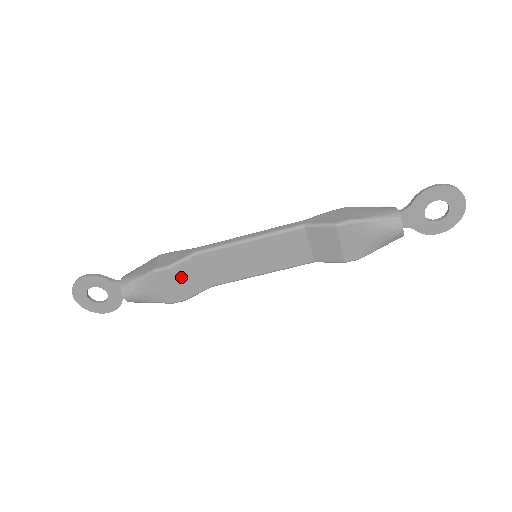
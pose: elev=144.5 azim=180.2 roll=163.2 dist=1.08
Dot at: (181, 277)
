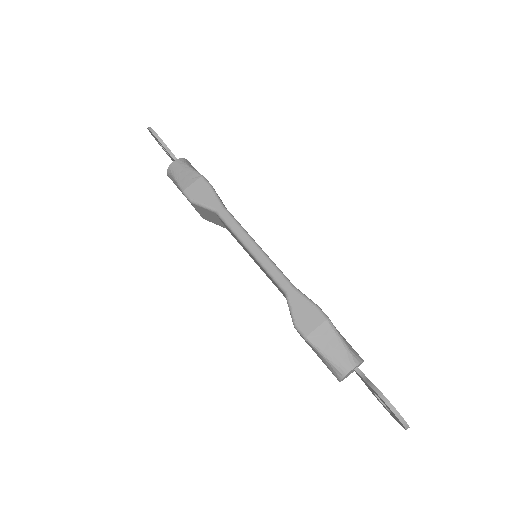
Dot at: (201, 211)
